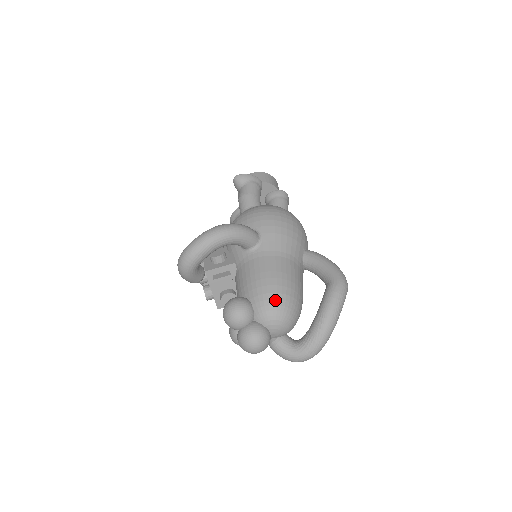
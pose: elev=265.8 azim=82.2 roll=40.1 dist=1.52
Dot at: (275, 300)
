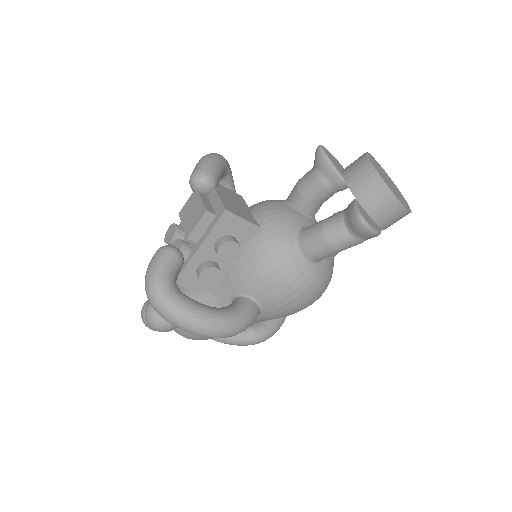
Dot at: occluded
